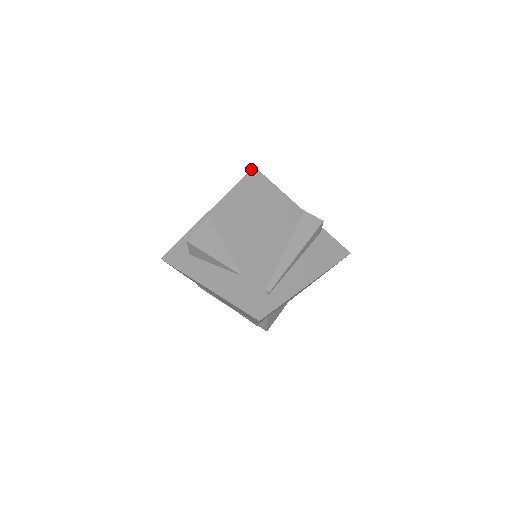
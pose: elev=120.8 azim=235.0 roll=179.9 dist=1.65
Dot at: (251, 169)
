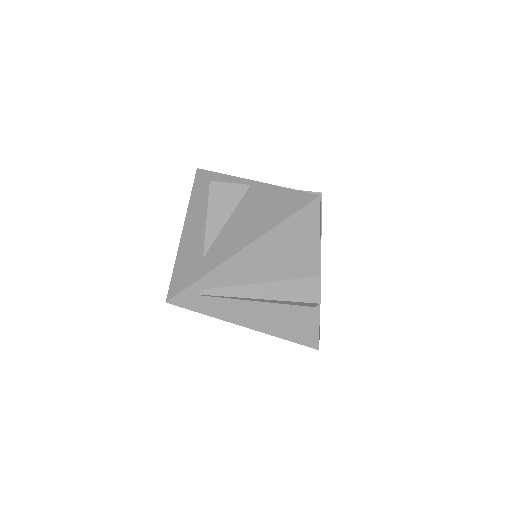
Dot at: occluded
